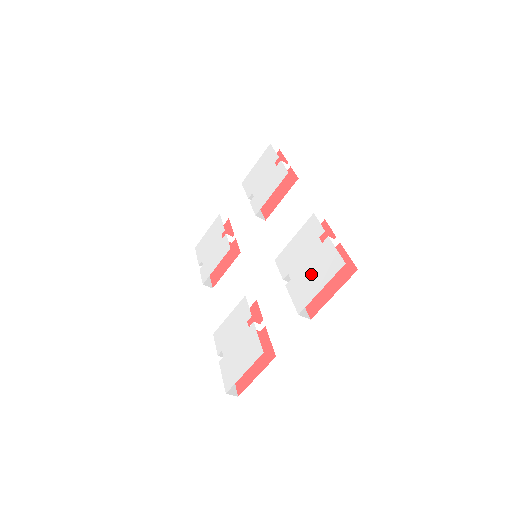
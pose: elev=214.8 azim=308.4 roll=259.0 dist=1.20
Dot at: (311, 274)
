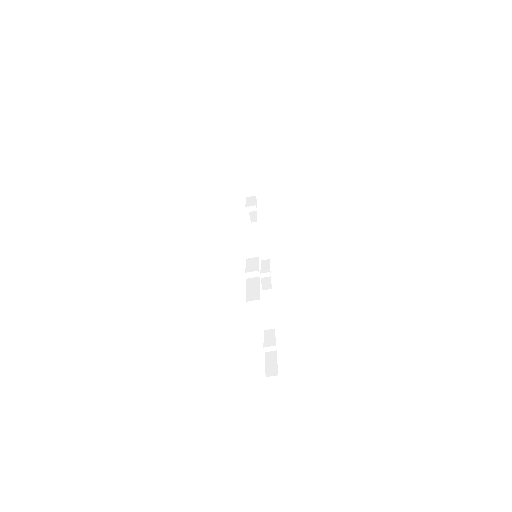
Dot at: occluded
